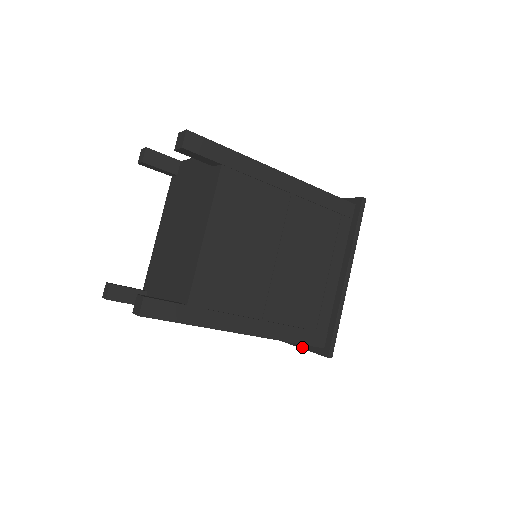
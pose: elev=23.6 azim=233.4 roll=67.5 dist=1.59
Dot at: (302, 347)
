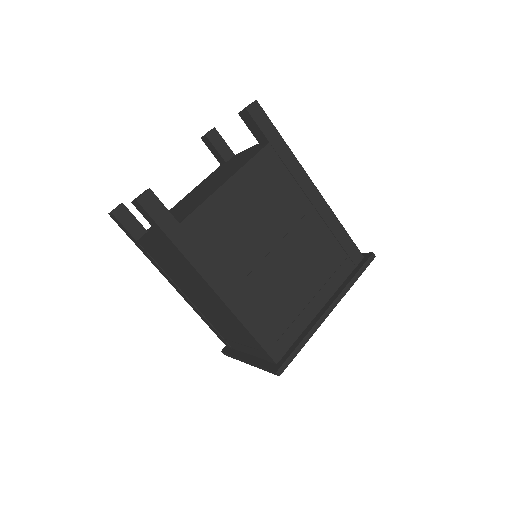
Dot at: (255, 362)
